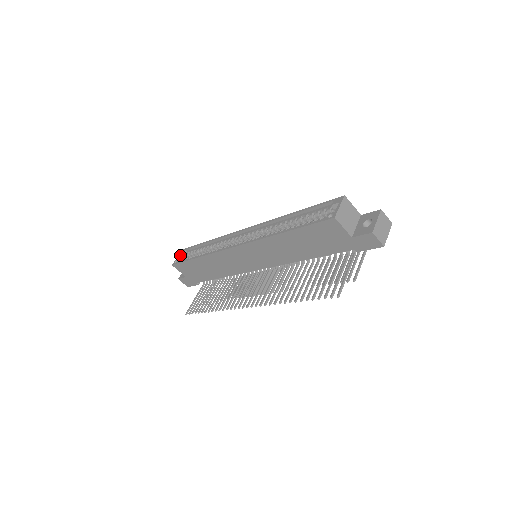
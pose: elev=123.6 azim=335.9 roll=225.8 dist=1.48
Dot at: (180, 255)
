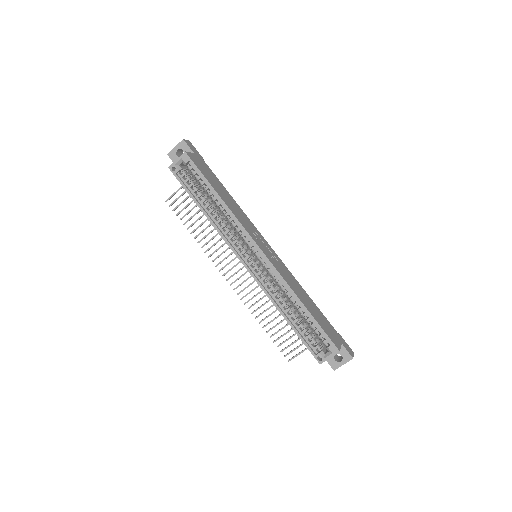
Dot at: (181, 160)
